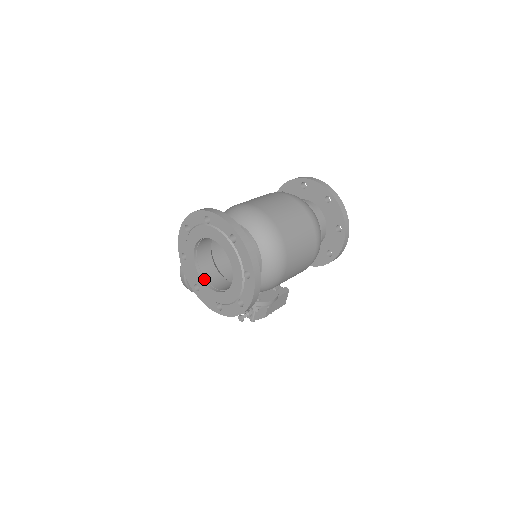
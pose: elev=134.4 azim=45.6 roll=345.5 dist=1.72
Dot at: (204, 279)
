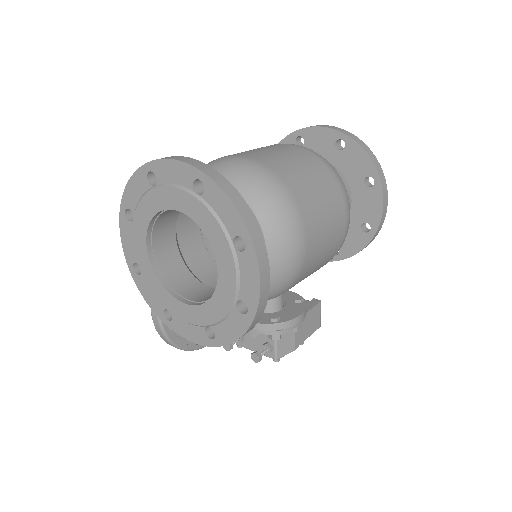
Dot at: (175, 294)
